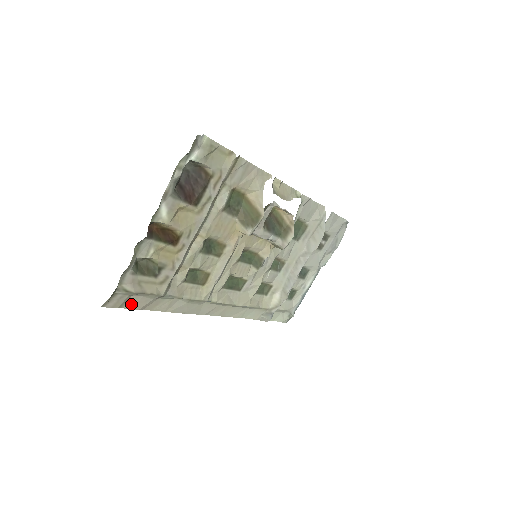
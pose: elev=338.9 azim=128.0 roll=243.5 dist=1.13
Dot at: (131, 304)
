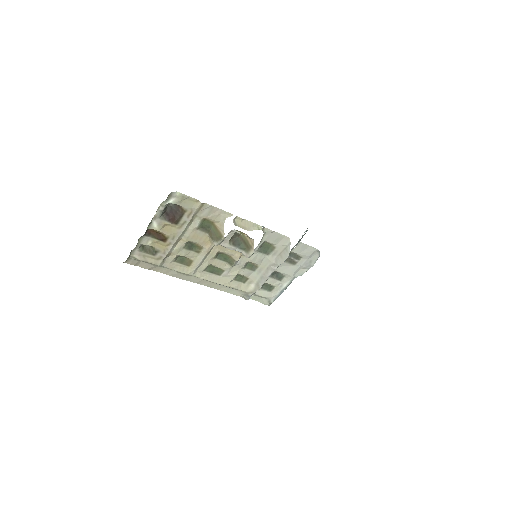
Dot at: (142, 265)
